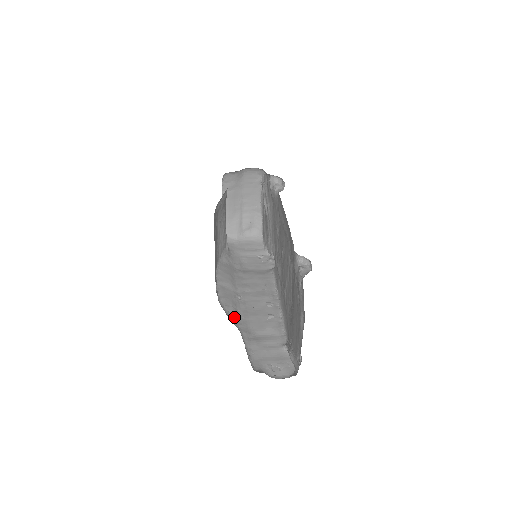
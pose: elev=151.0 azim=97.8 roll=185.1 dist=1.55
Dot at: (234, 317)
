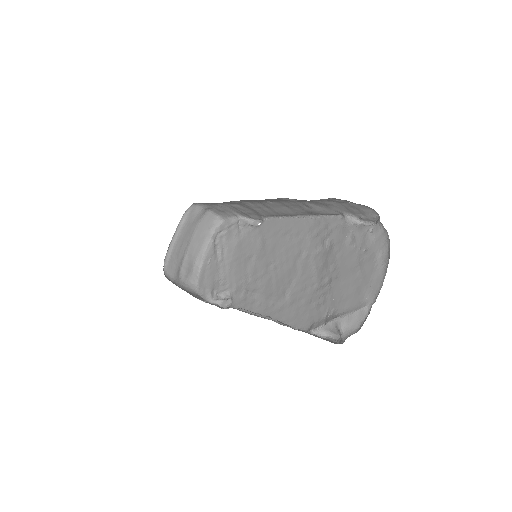
Dot at: occluded
